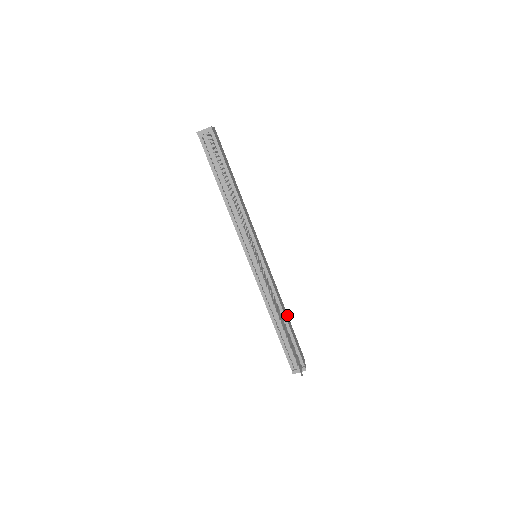
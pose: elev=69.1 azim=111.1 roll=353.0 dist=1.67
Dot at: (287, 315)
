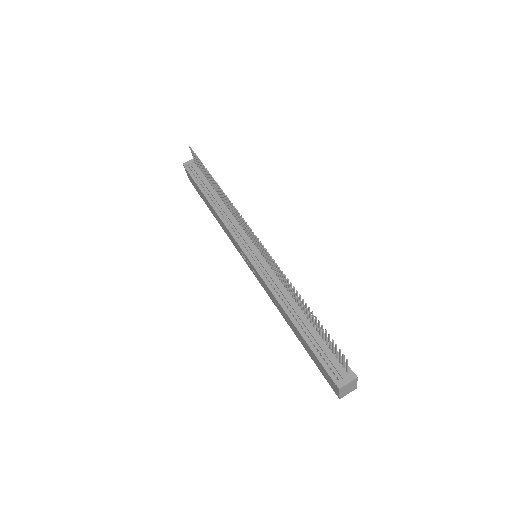
Dot at: occluded
